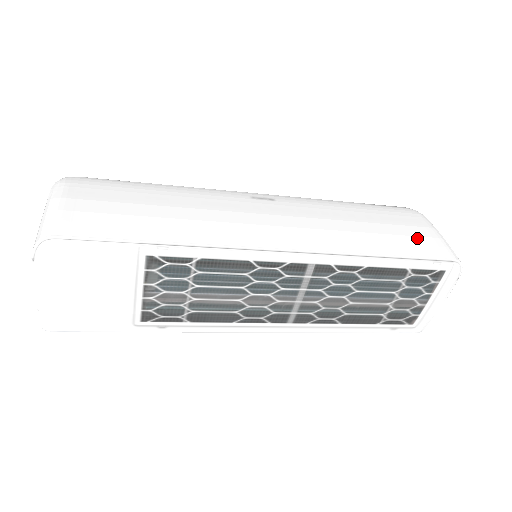
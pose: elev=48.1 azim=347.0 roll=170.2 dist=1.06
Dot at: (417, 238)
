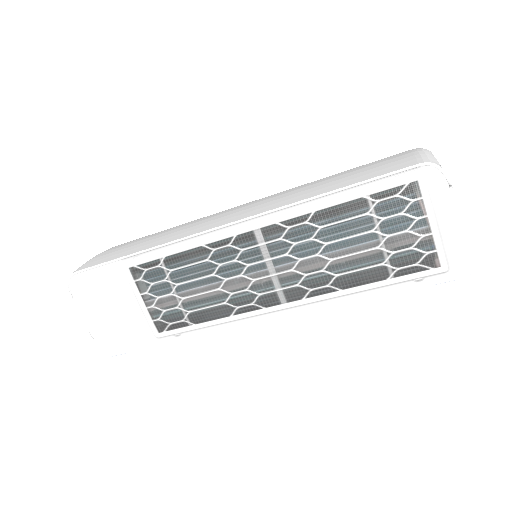
Dot at: (382, 166)
